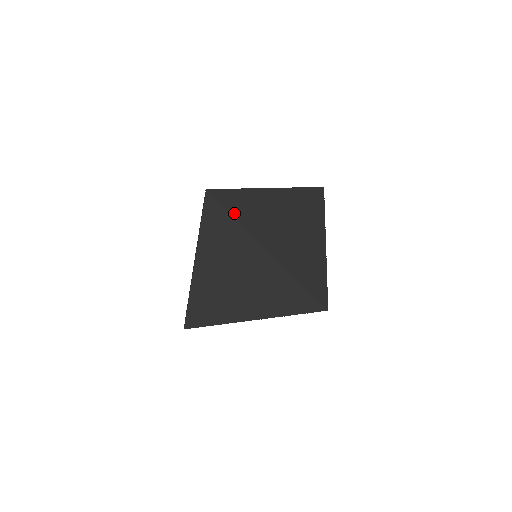
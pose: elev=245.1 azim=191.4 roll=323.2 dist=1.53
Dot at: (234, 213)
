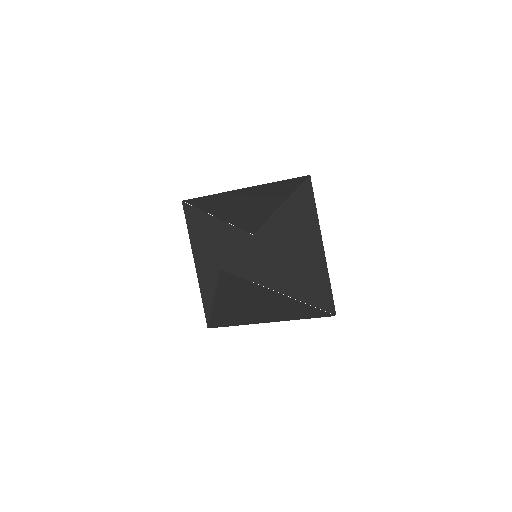
Dot at: (249, 276)
